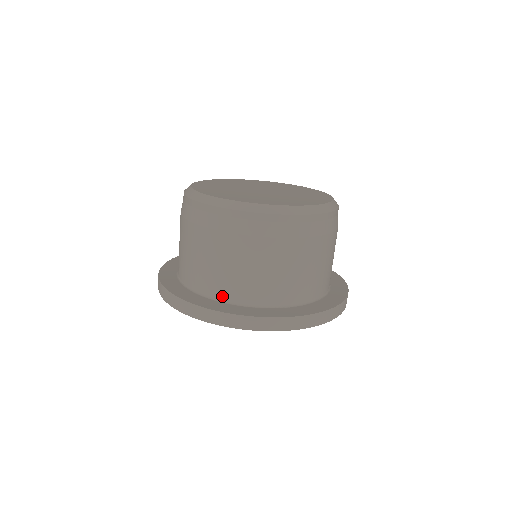
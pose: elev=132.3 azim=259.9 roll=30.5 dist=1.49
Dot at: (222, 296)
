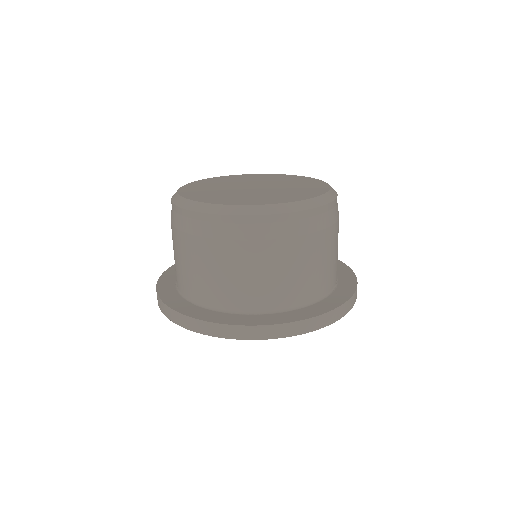
Dot at: (211, 303)
